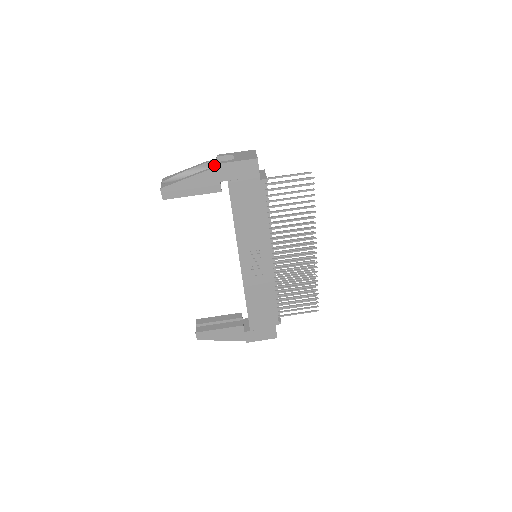
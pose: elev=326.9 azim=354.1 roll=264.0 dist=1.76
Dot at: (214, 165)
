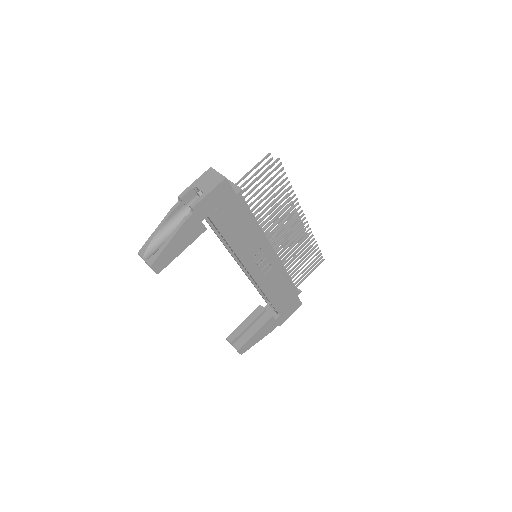
Dot at: (181, 207)
